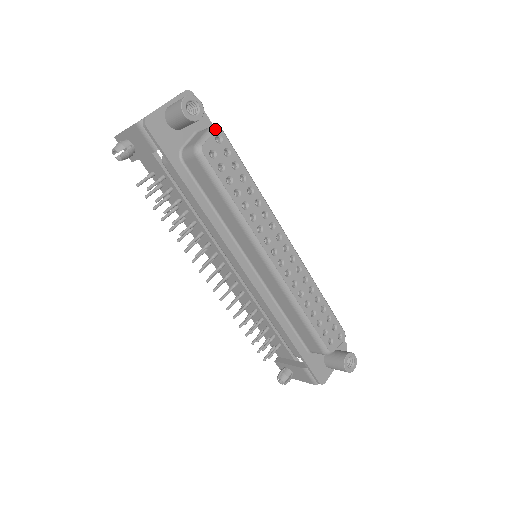
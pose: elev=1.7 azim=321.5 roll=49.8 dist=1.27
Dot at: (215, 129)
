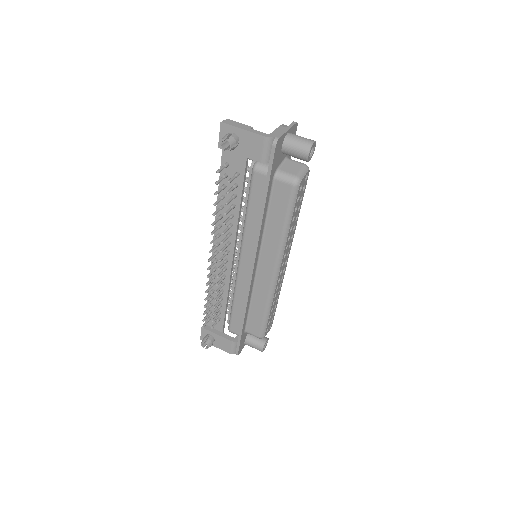
Dot at: (308, 169)
